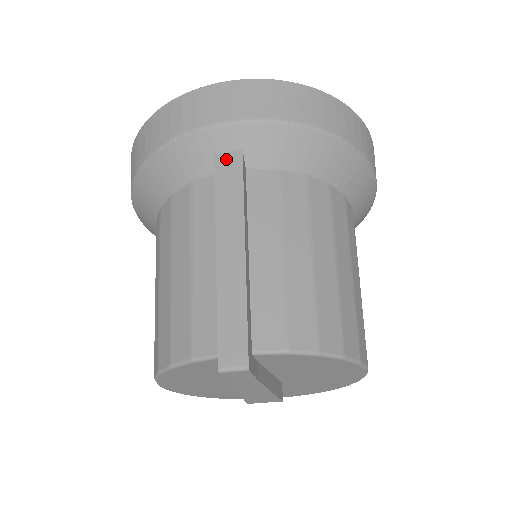
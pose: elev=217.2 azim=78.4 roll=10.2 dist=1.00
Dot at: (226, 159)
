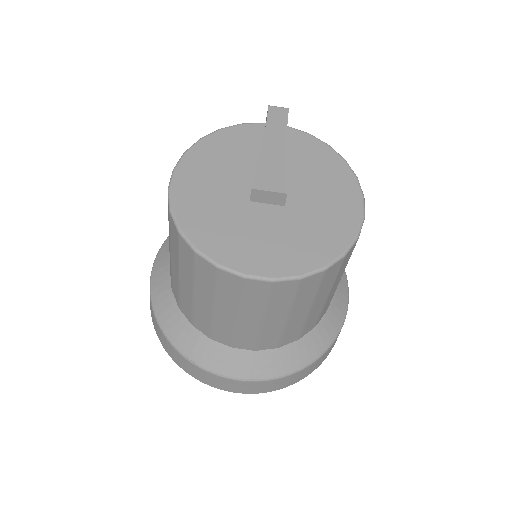
Dot at: occluded
